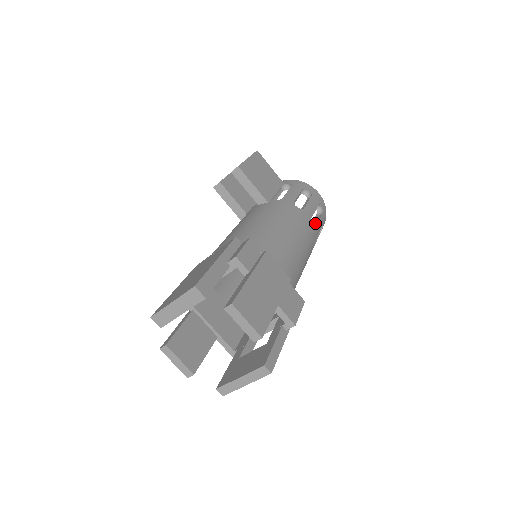
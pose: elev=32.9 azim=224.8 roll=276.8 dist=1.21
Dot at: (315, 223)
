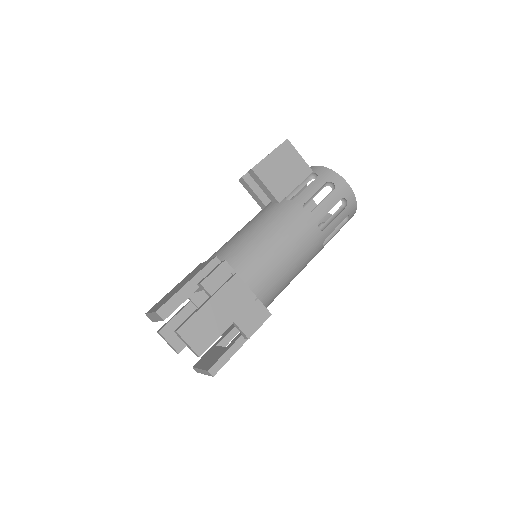
Dot at: (330, 220)
